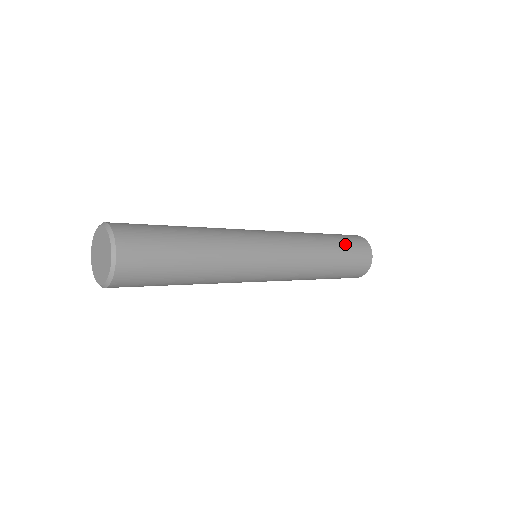
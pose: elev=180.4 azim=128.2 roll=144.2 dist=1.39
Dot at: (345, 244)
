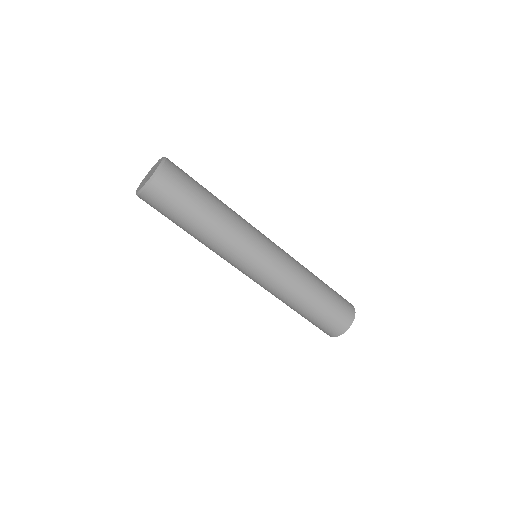
Dot at: occluded
